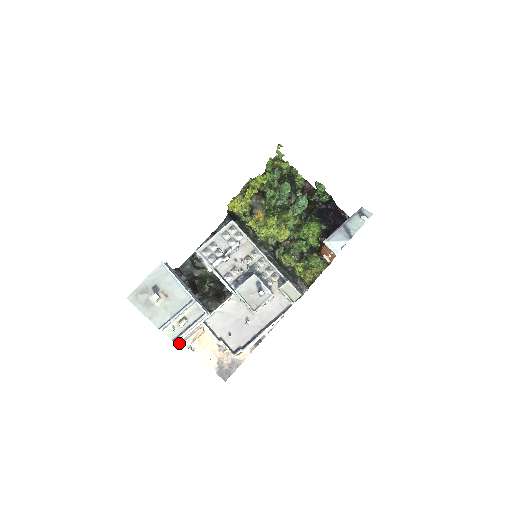
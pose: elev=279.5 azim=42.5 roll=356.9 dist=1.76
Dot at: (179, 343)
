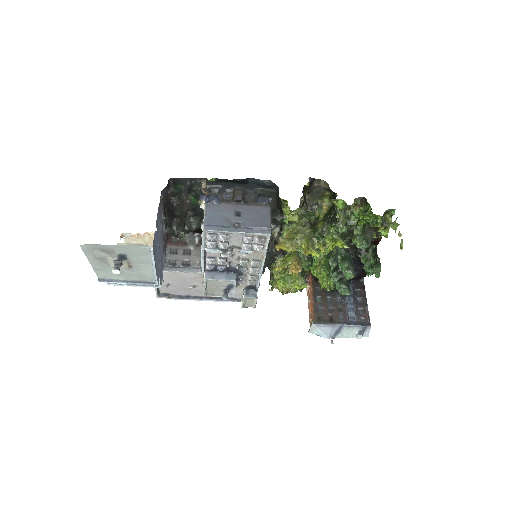
Dot at: occluded
